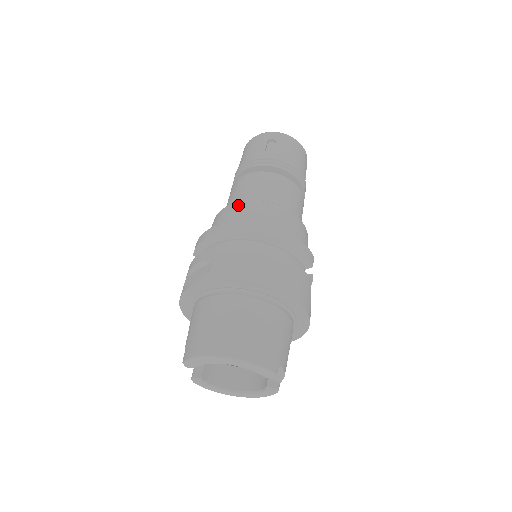
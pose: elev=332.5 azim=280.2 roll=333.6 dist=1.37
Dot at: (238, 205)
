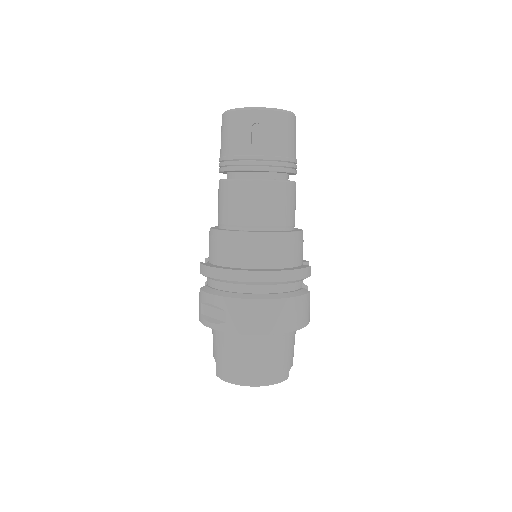
Dot at: (236, 237)
